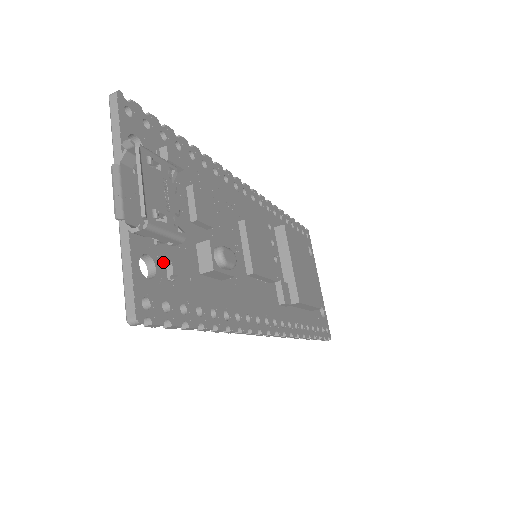
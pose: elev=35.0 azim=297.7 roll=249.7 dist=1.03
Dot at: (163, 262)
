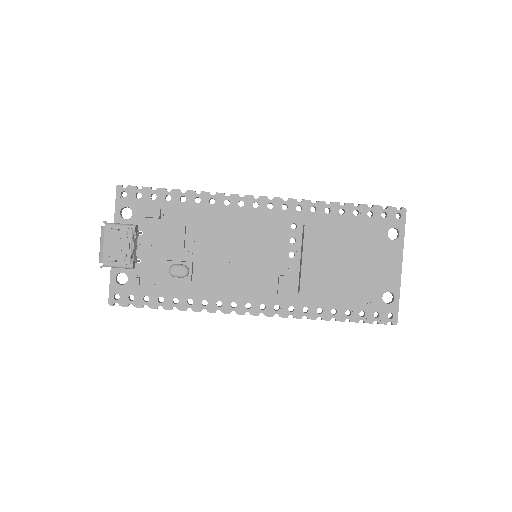
Dot at: (134, 275)
